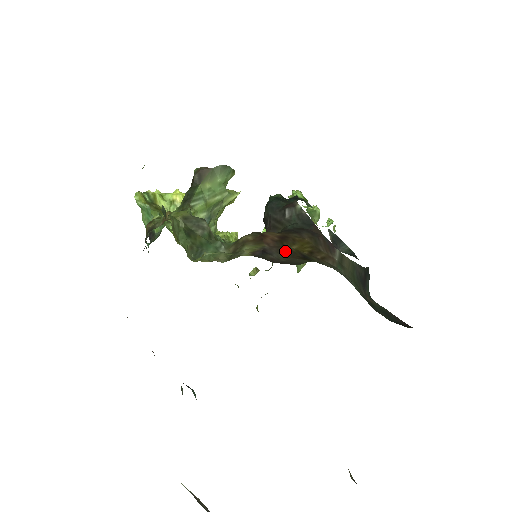
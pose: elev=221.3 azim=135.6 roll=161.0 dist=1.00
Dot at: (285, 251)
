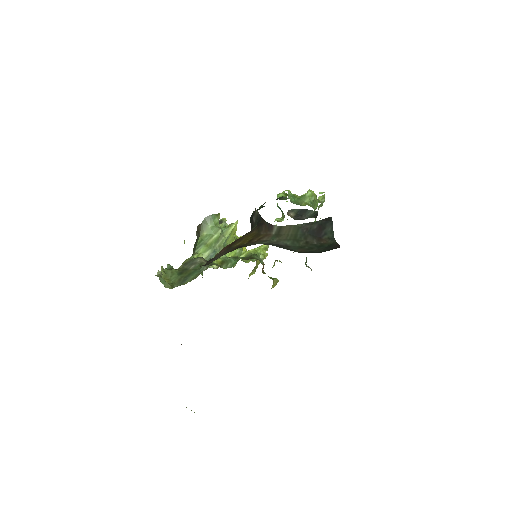
Dot at: (227, 251)
